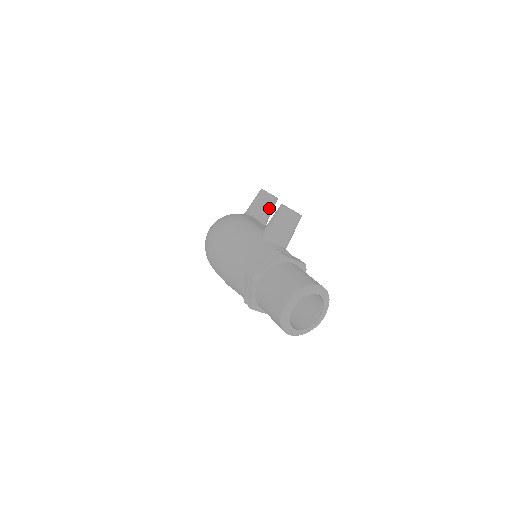
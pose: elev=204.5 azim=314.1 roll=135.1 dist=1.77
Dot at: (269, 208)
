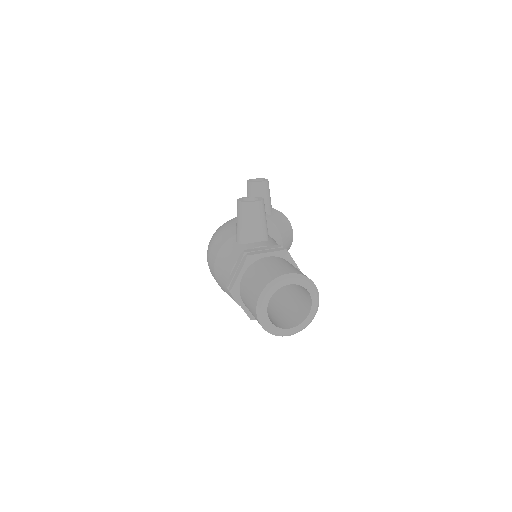
Dot at: (262, 195)
